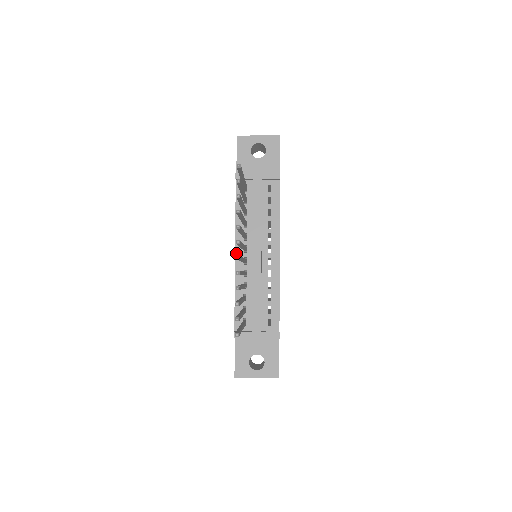
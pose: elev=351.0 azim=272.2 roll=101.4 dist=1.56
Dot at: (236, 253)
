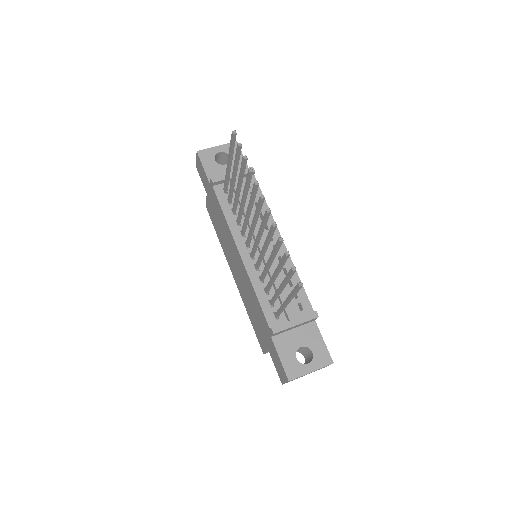
Dot at: (240, 252)
